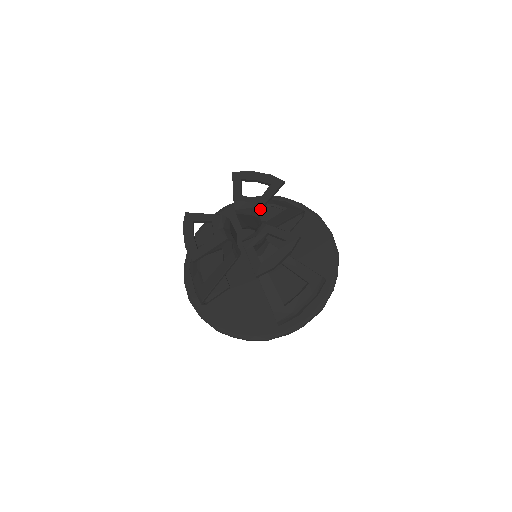
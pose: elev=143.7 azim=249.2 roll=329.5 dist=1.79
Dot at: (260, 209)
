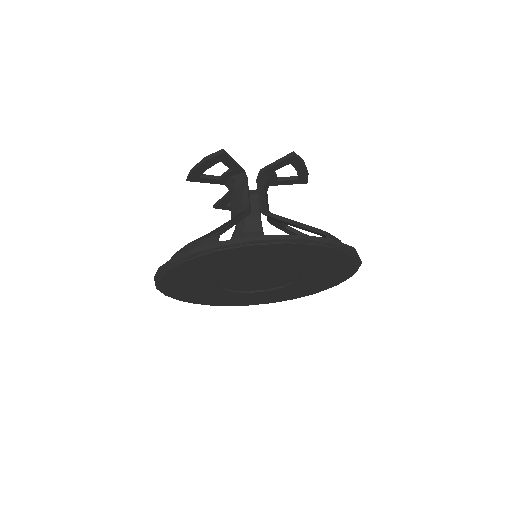
Dot at: occluded
